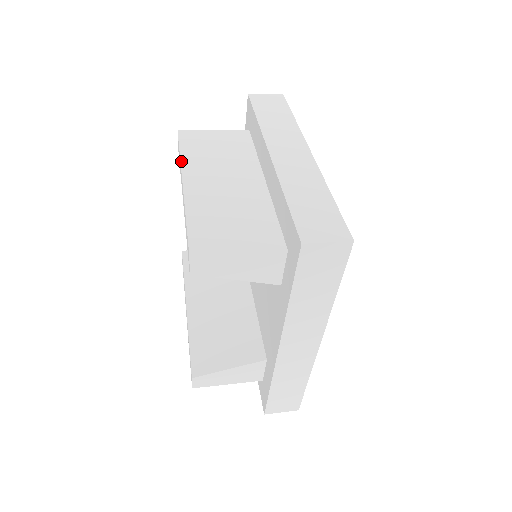
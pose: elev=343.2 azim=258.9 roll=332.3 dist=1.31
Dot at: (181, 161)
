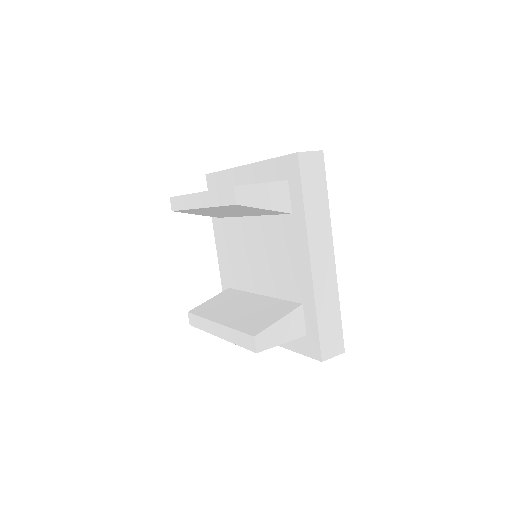
Dot at: (186, 194)
